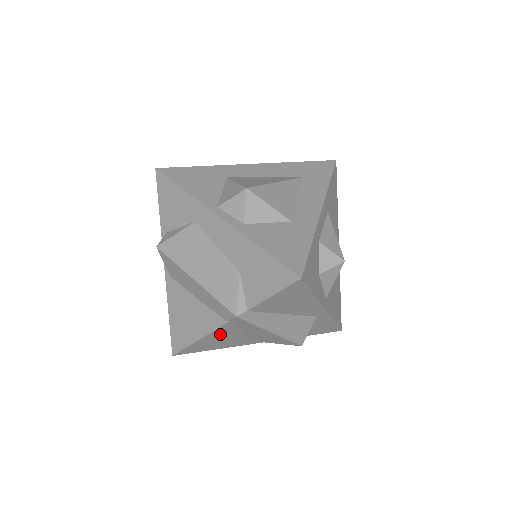
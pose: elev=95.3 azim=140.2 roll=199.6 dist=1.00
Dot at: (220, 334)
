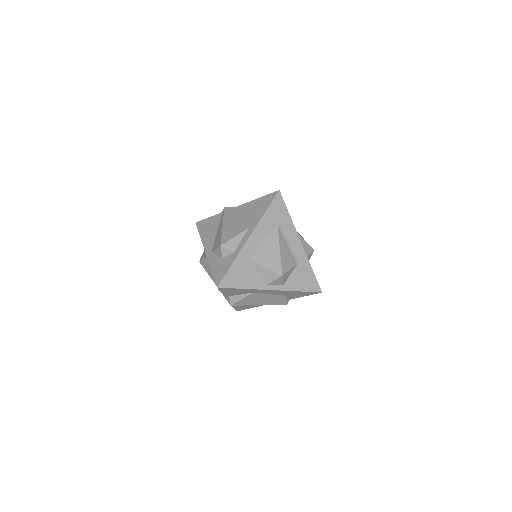
Dot at: occluded
